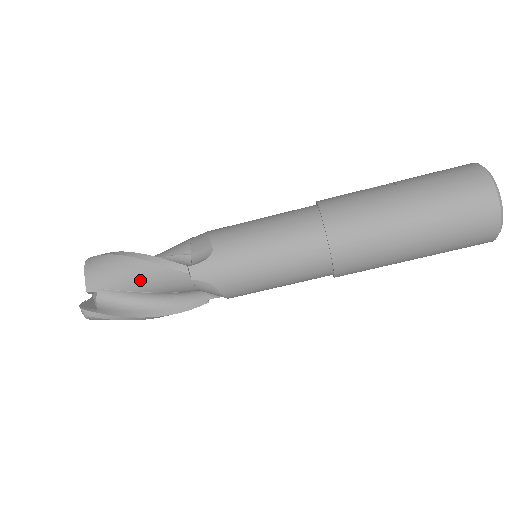
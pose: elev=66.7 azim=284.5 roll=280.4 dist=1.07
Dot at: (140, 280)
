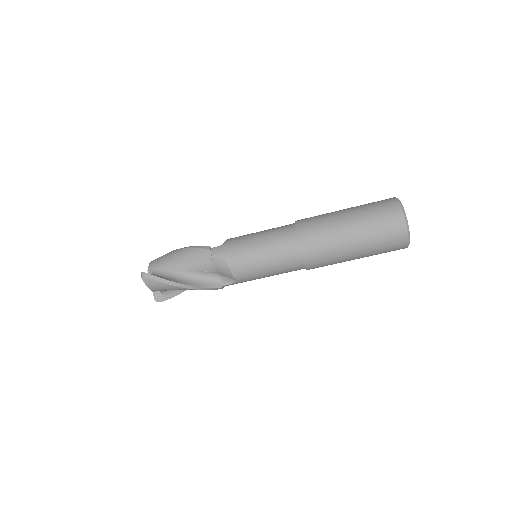
Dot at: (181, 259)
